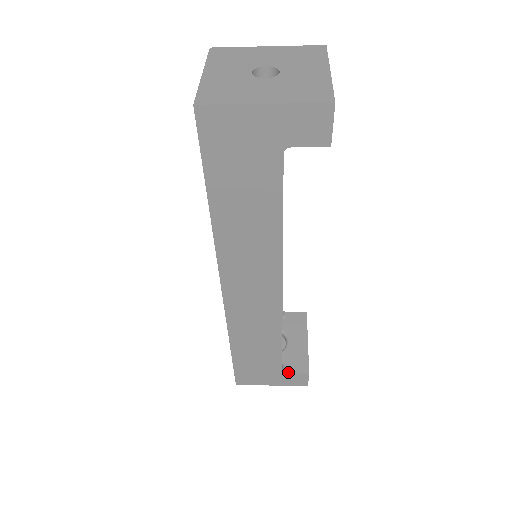
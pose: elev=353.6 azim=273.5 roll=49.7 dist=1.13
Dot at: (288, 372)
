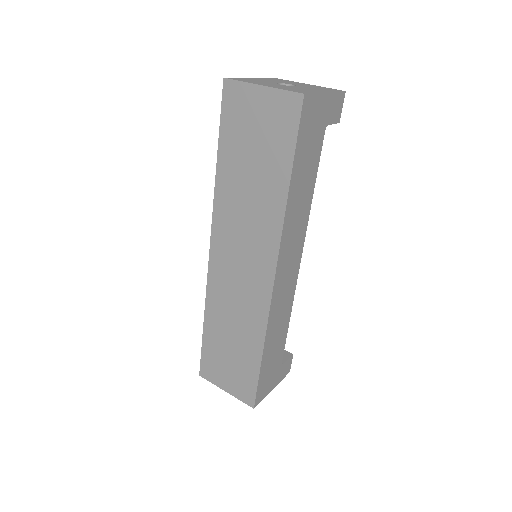
Dot at: (283, 363)
